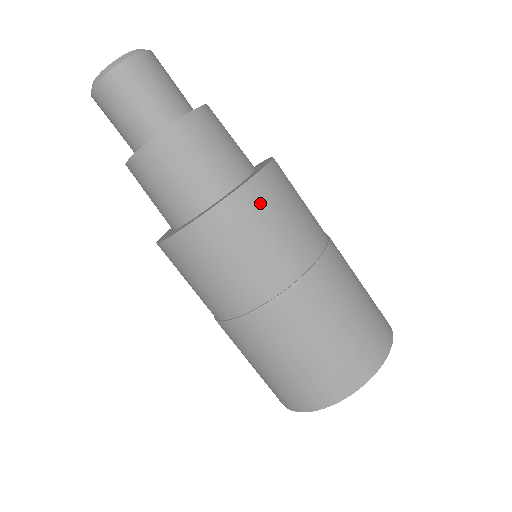
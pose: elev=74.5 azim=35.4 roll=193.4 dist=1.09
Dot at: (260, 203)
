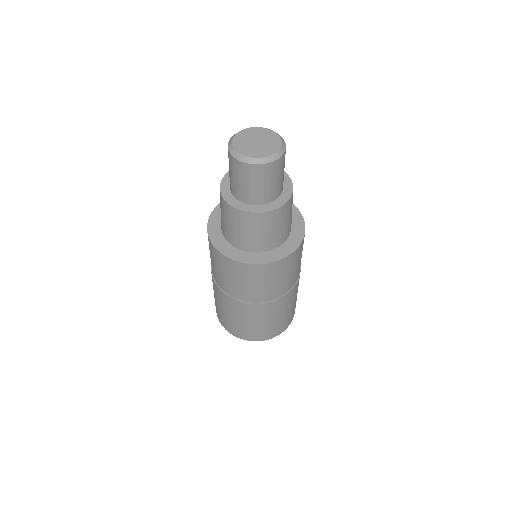
Dot at: (251, 273)
